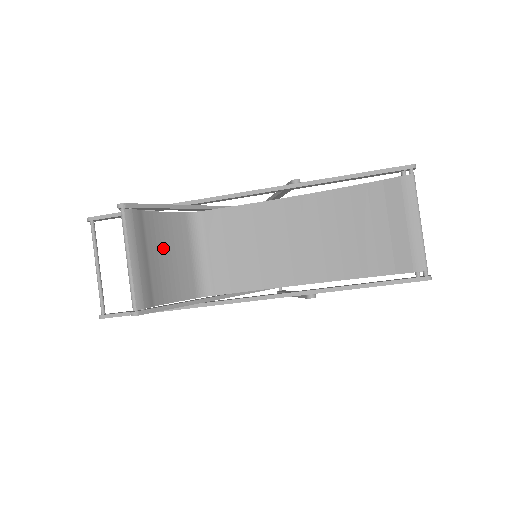
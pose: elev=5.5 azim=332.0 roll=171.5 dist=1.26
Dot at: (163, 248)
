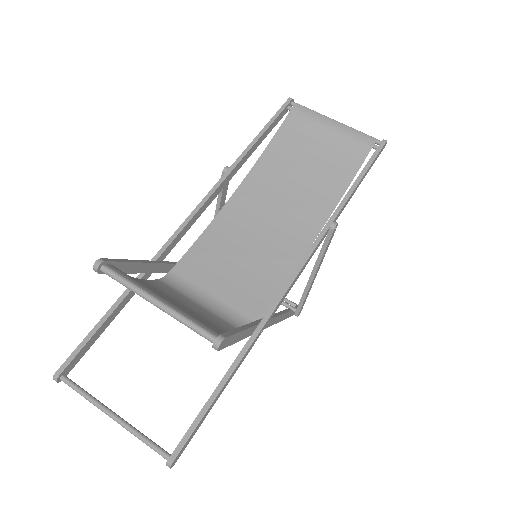
Dot at: (172, 302)
